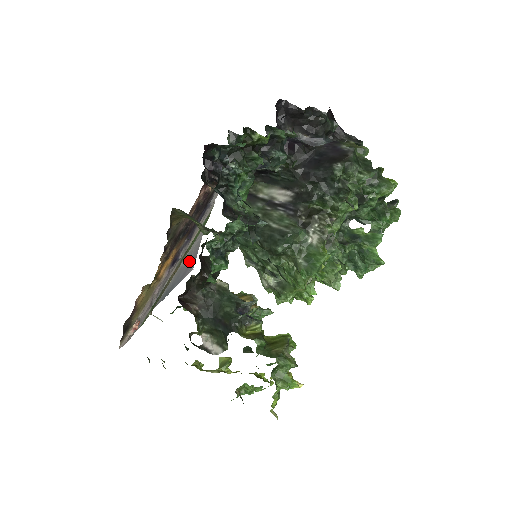
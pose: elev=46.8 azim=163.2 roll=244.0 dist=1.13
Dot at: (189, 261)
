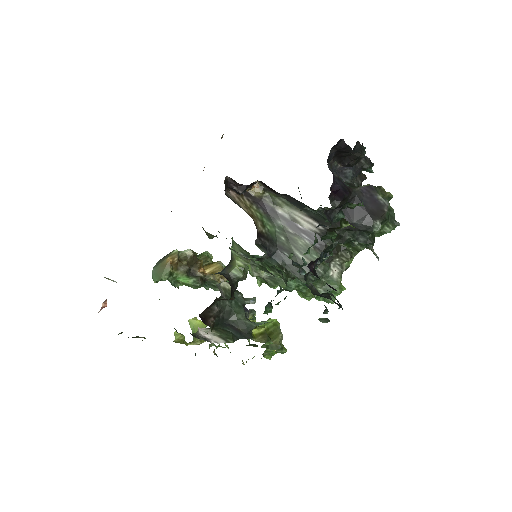
Dot at: occluded
